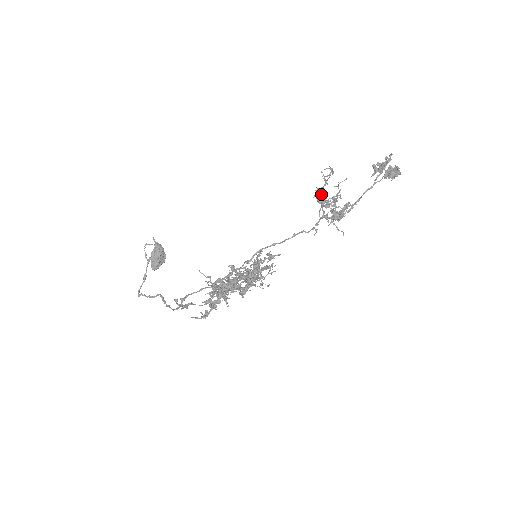
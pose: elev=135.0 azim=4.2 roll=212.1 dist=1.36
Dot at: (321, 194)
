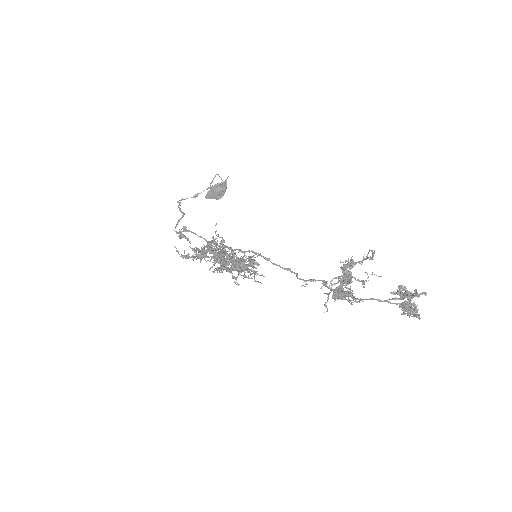
Dot at: (349, 266)
